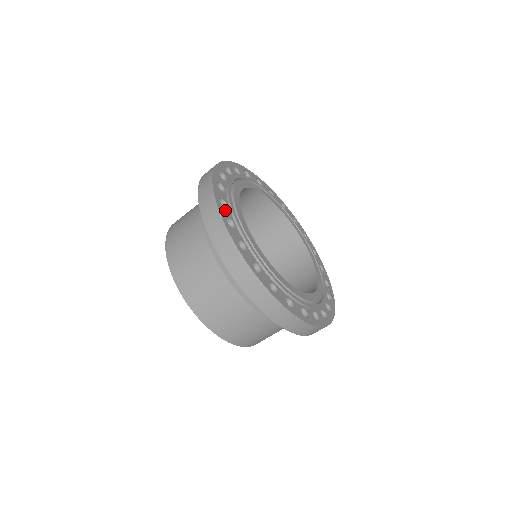
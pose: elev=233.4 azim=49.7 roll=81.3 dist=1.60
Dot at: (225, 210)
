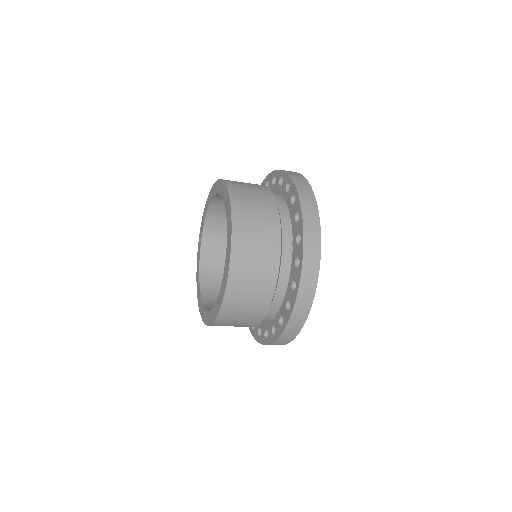
Dot at: occluded
